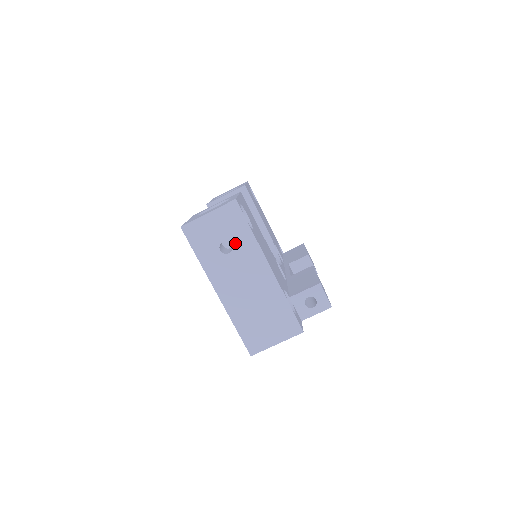
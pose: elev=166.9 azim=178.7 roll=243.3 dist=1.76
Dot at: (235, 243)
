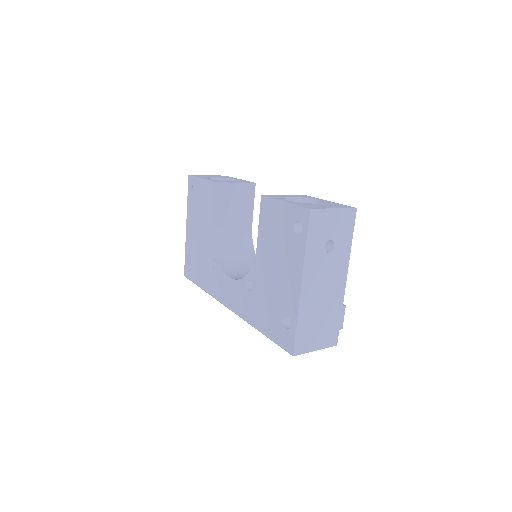
Dot at: (337, 246)
